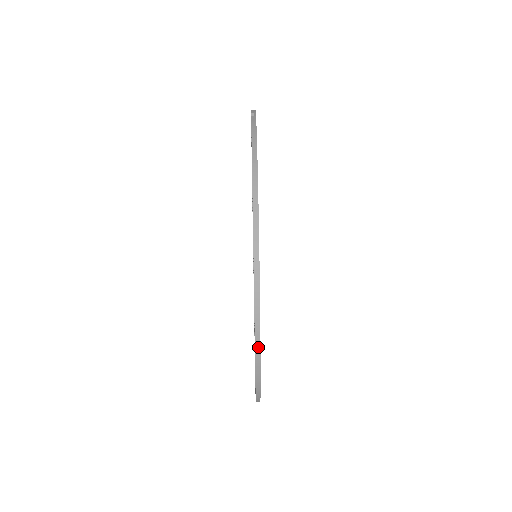
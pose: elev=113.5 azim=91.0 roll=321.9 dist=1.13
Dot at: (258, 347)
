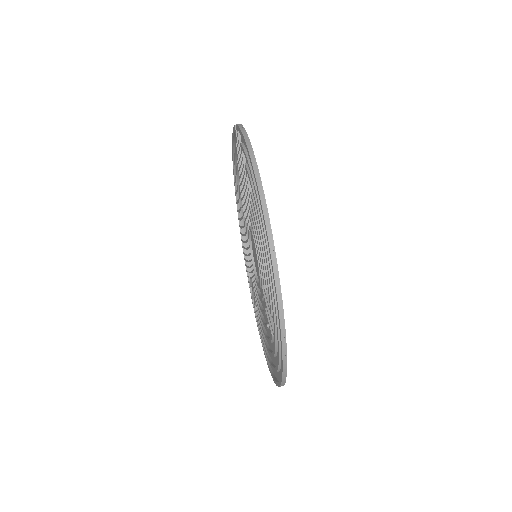
Dot at: (278, 288)
